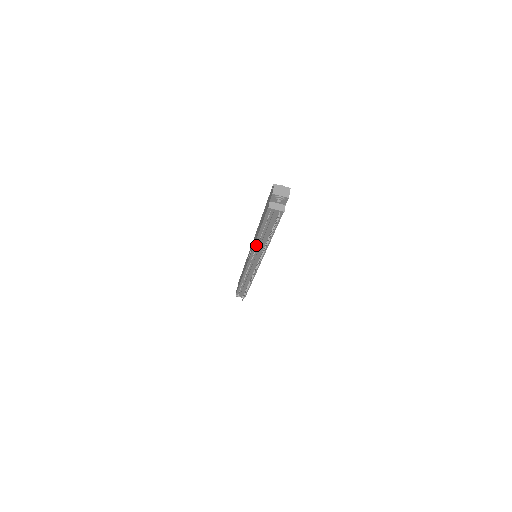
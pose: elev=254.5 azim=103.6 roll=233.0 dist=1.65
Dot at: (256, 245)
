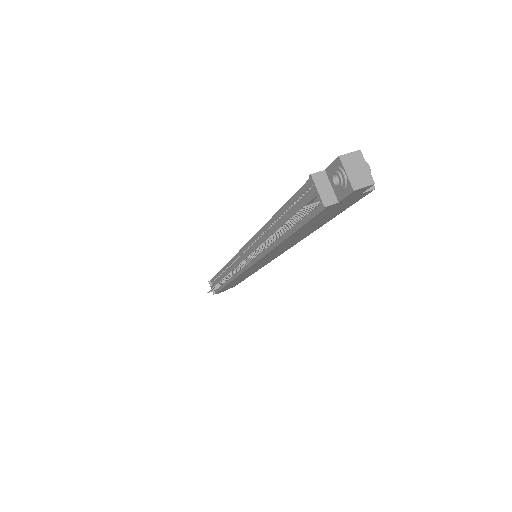
Dot at: (260, 233)
